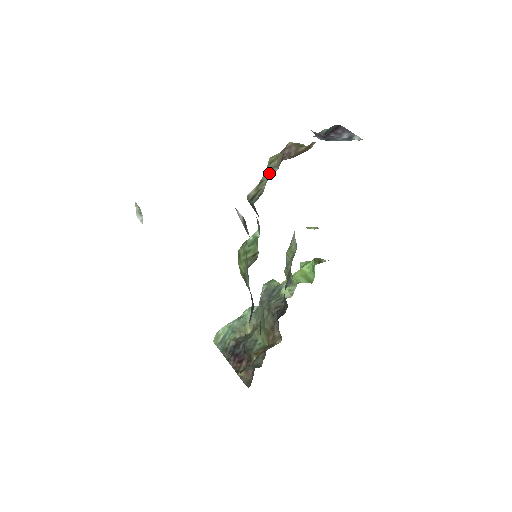
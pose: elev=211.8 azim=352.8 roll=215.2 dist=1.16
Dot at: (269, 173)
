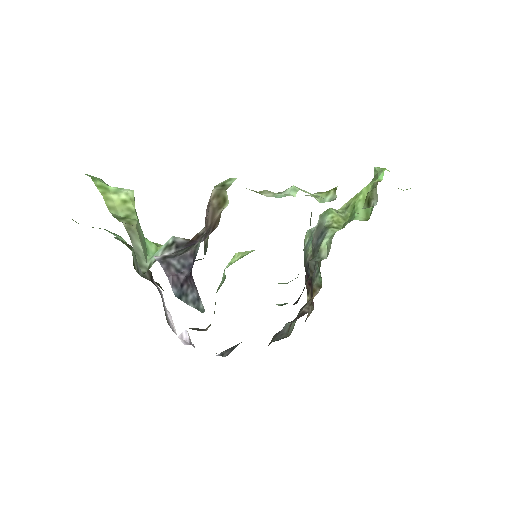
Dot at: occluded
